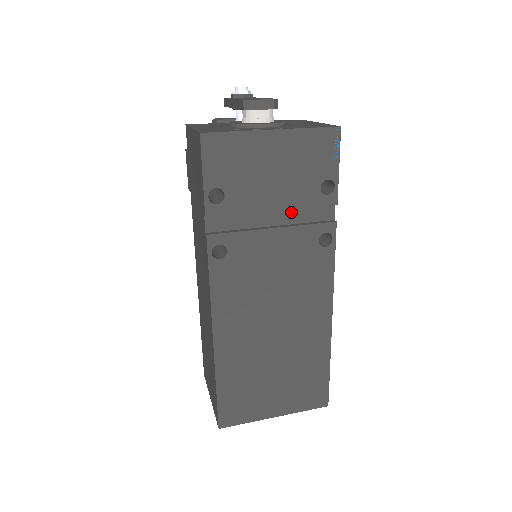
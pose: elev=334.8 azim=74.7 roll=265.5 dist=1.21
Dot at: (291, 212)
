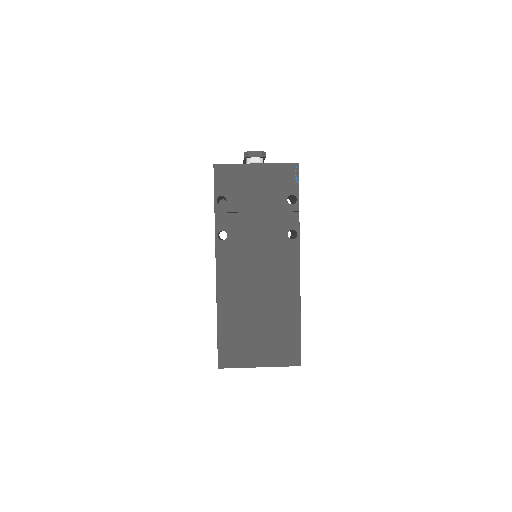
Dot at: (269, 215)
